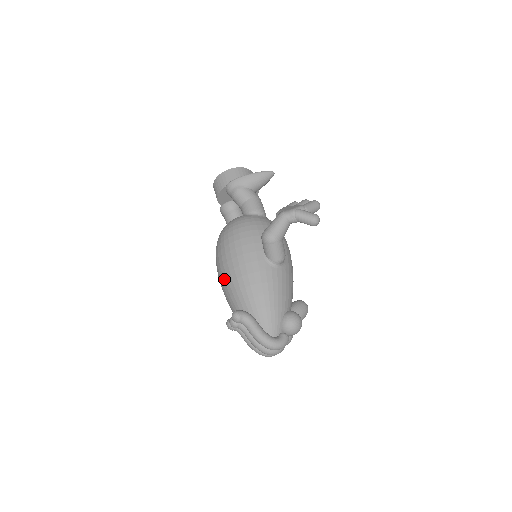
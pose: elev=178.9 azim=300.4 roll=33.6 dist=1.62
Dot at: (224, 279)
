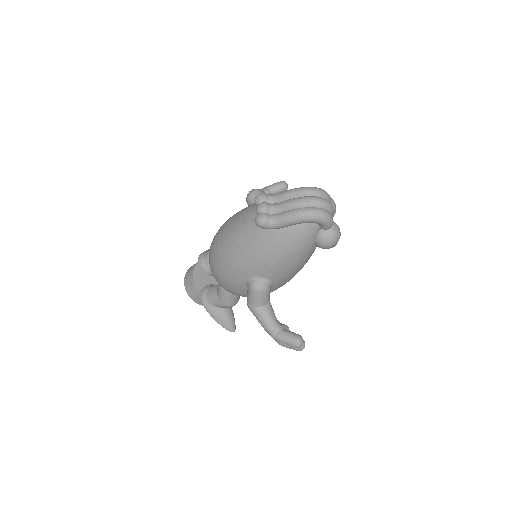
Dot at: (231, 230)
